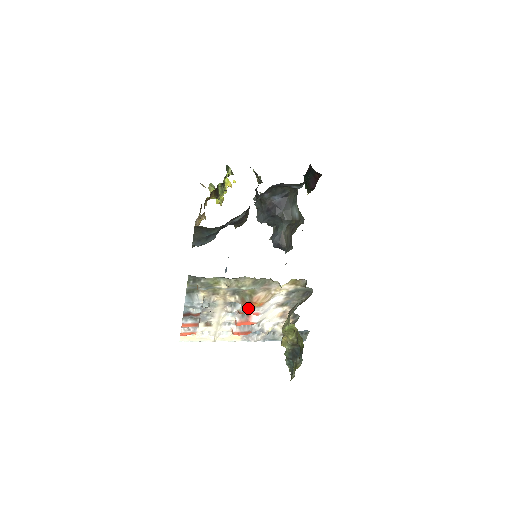
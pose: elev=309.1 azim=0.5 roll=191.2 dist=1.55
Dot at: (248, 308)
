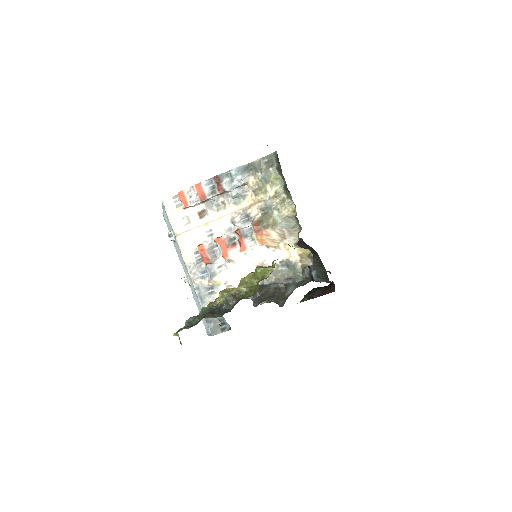
Dot at: (250, 233)
